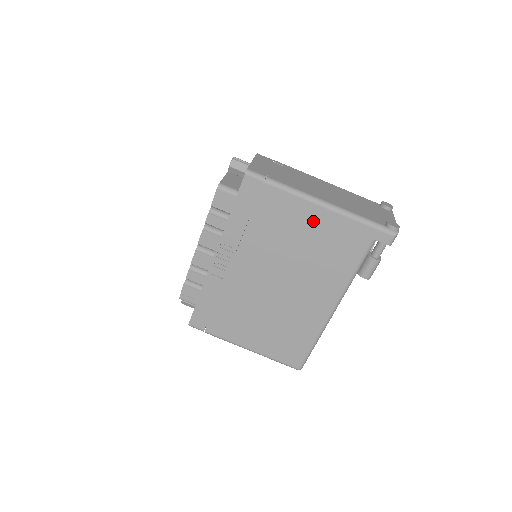
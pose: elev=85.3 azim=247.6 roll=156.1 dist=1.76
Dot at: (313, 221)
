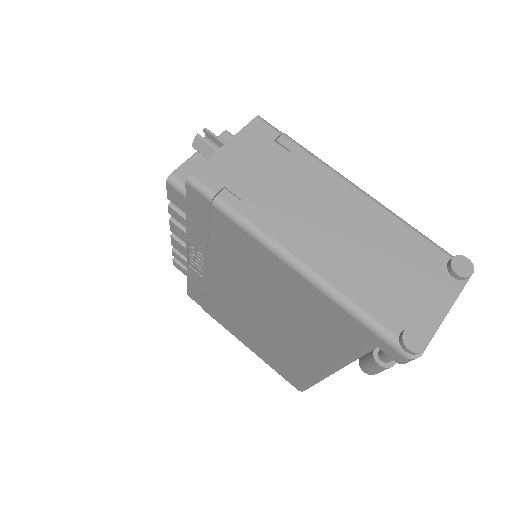
Dot at: (285, 279)
